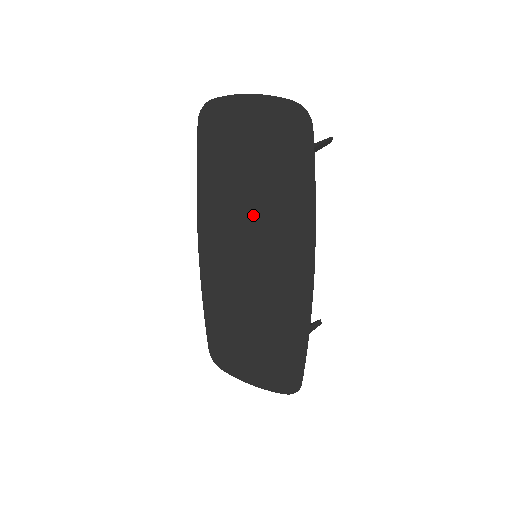
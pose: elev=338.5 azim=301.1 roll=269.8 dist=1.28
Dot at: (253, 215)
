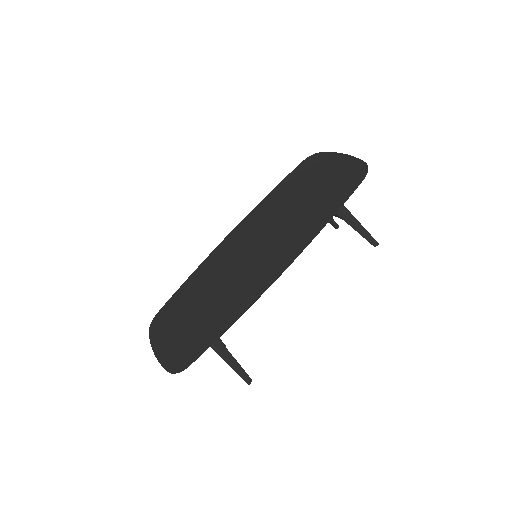
Dot at: (280, 223)
